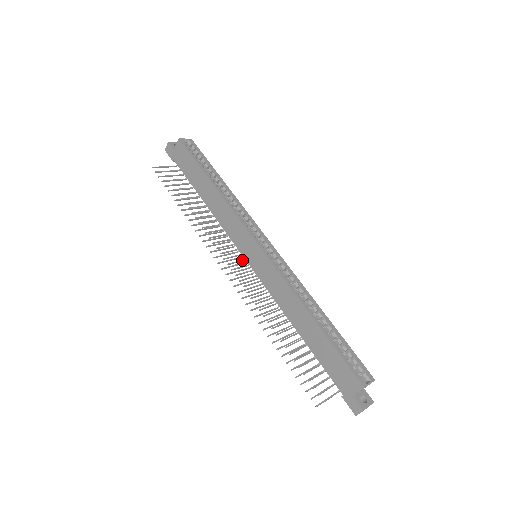
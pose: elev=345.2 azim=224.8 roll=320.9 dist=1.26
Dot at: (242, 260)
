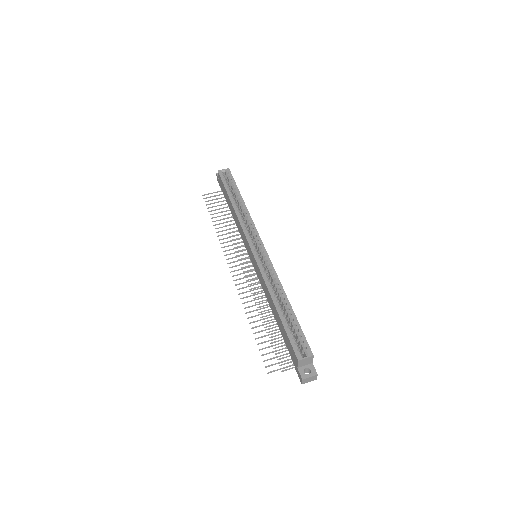
Dot at: occluded
